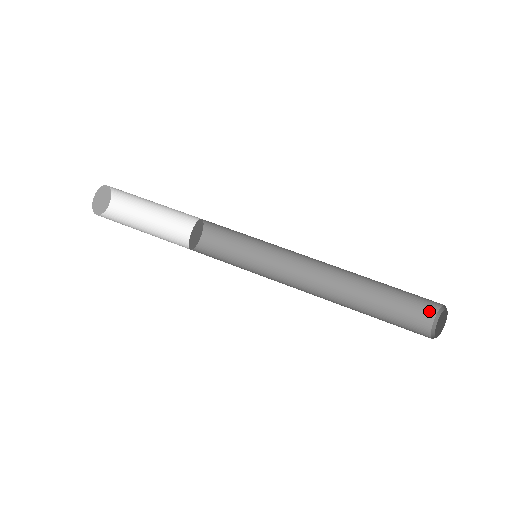
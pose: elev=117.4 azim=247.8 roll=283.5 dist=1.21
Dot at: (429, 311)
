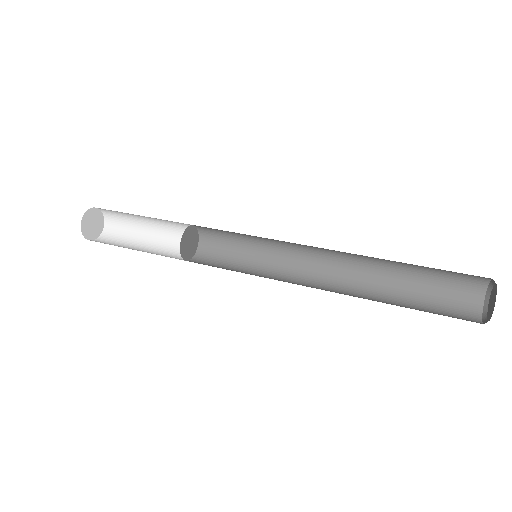
Dot at: (473, 303)
